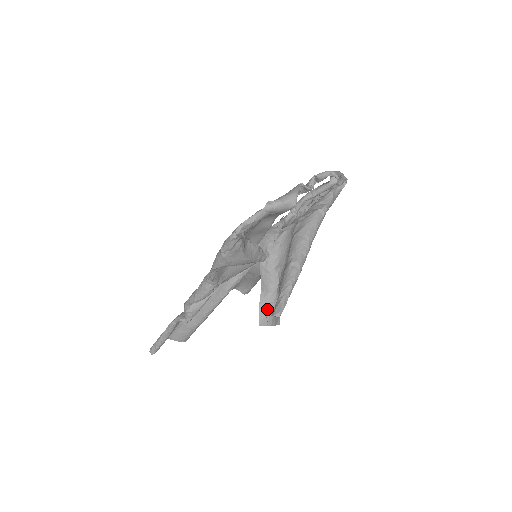
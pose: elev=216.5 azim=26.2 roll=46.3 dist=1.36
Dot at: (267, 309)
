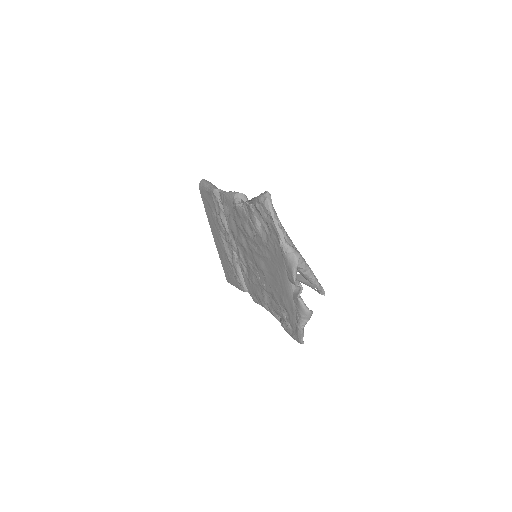
Dot at: occluded
